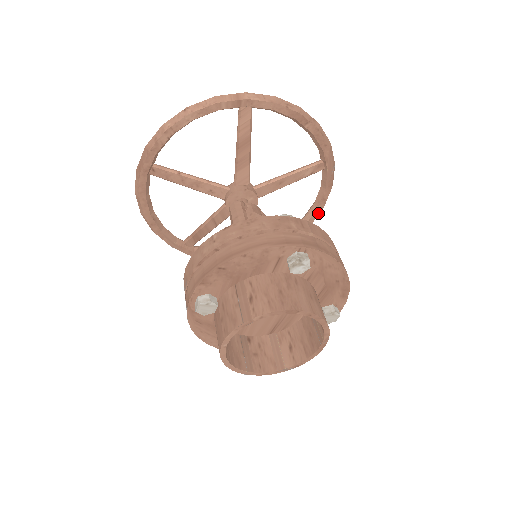
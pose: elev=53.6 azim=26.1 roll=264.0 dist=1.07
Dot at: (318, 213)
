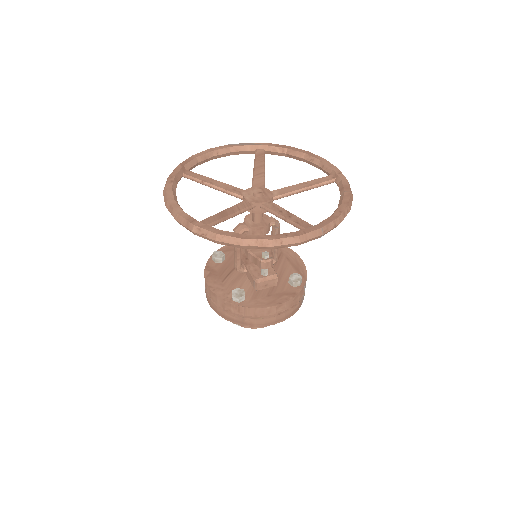
Dot at: occluded
